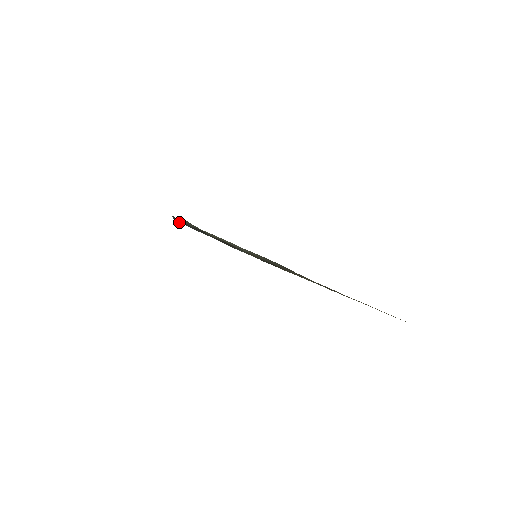
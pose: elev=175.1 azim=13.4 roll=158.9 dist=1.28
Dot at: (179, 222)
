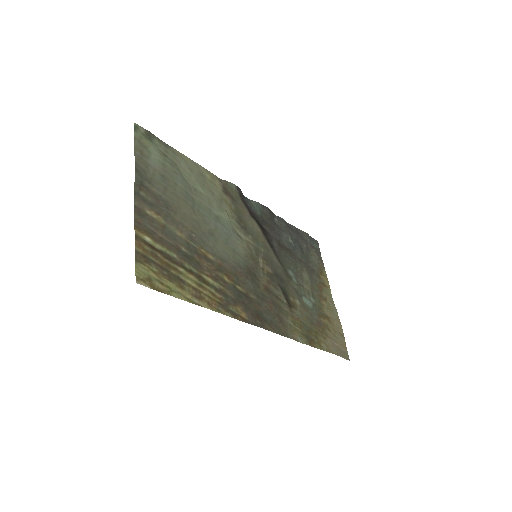
Dot at: (248, 199)
